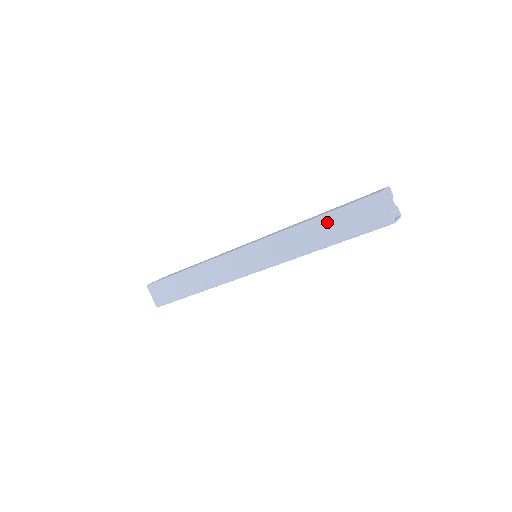
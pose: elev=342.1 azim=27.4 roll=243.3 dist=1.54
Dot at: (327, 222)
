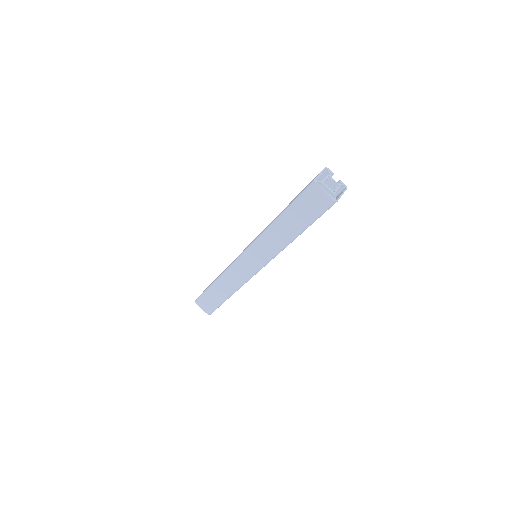
Dot at: (287, 218)
